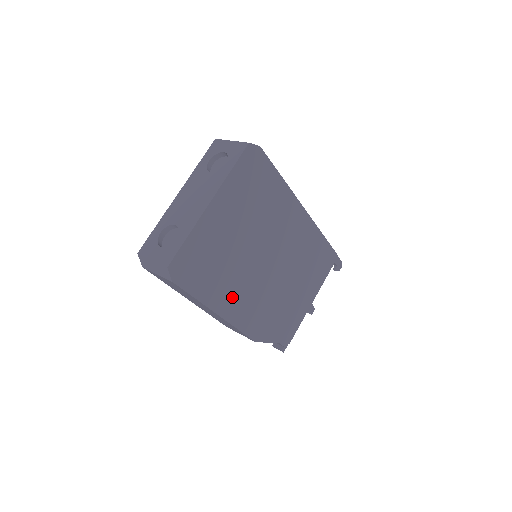
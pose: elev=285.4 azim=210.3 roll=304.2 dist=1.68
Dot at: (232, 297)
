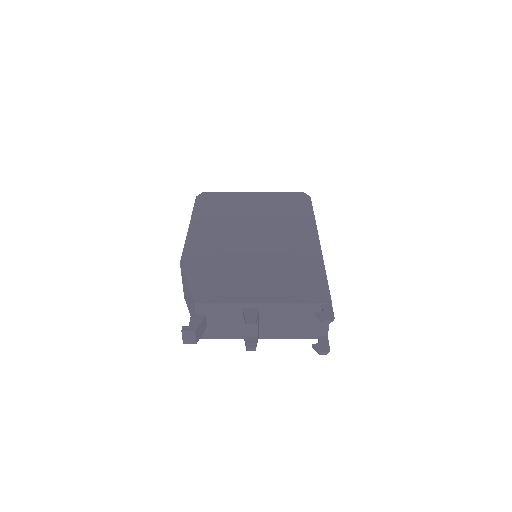
Dot at: (208, 228)
